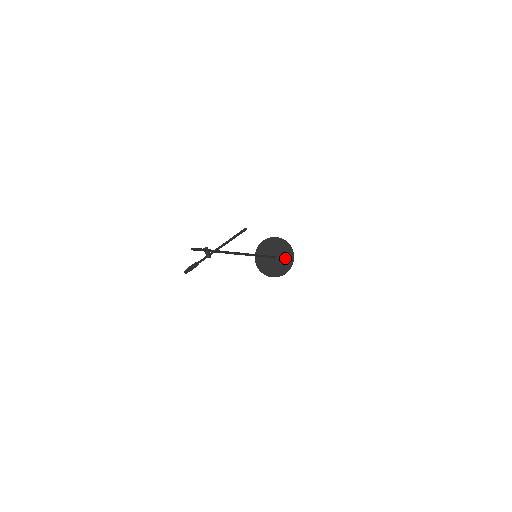
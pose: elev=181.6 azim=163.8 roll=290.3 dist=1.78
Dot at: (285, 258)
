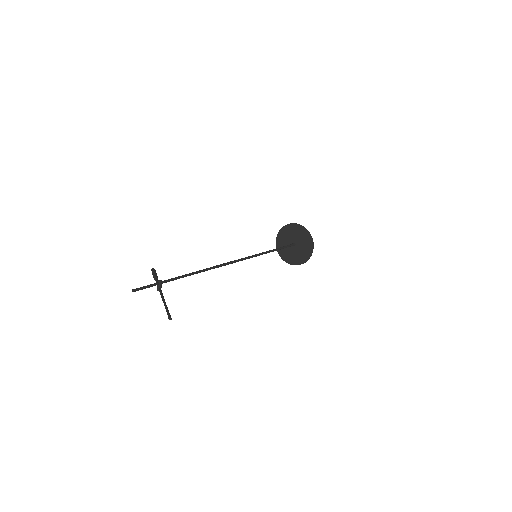
Dot at: (302, 252)
